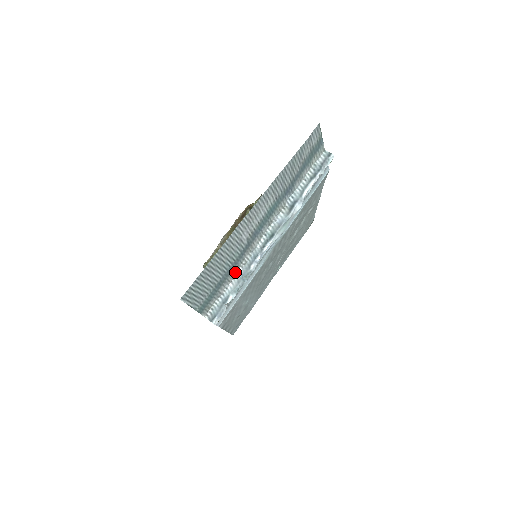
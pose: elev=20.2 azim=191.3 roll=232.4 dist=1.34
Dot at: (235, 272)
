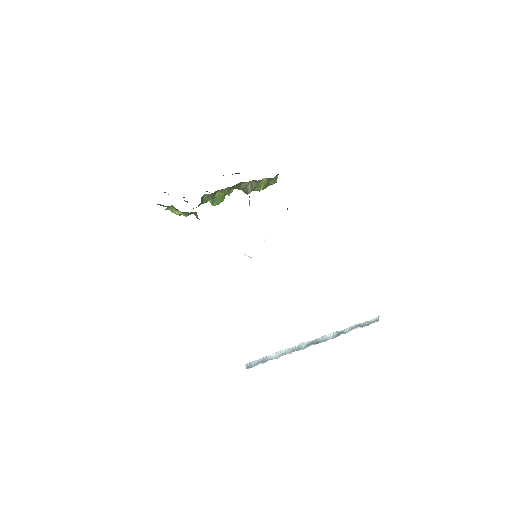
Dot at: (285, 351)
